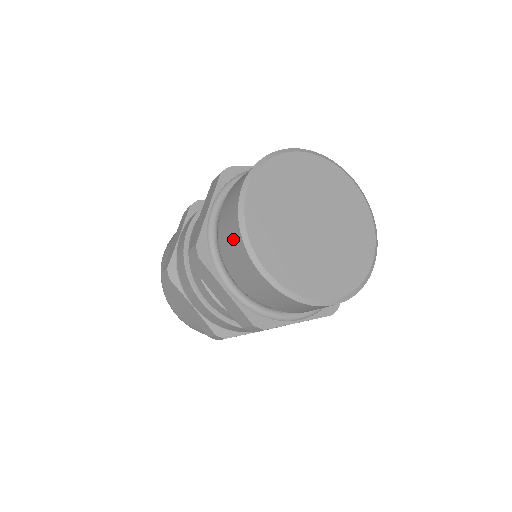
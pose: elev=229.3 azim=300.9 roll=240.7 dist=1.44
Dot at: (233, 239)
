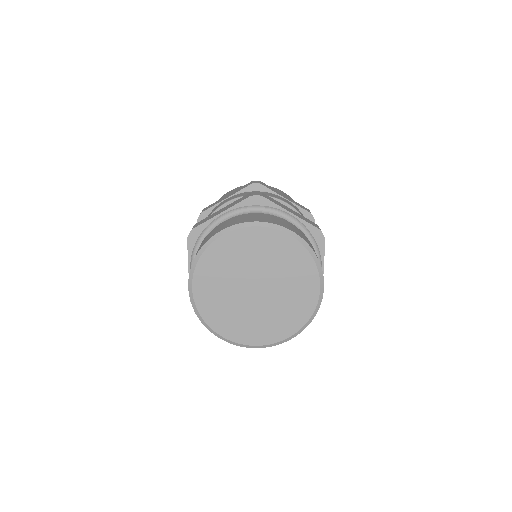
Dot at: occluded
